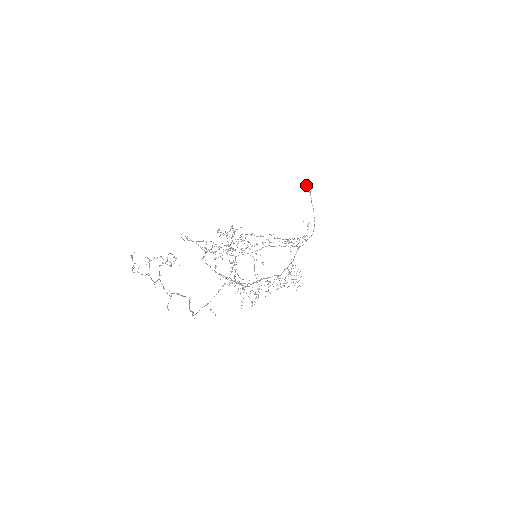
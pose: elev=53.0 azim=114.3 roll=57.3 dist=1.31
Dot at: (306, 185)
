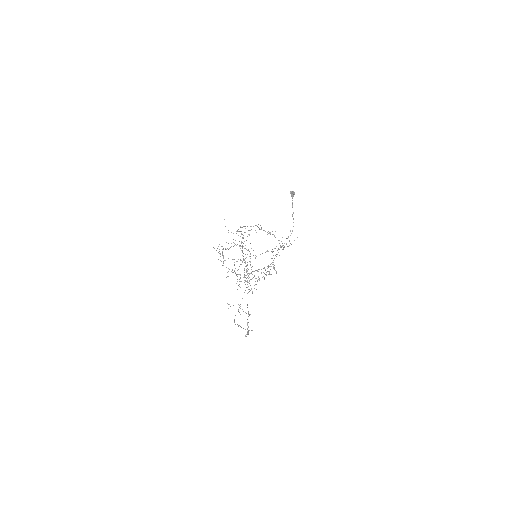
Dot at: (291, 192)
